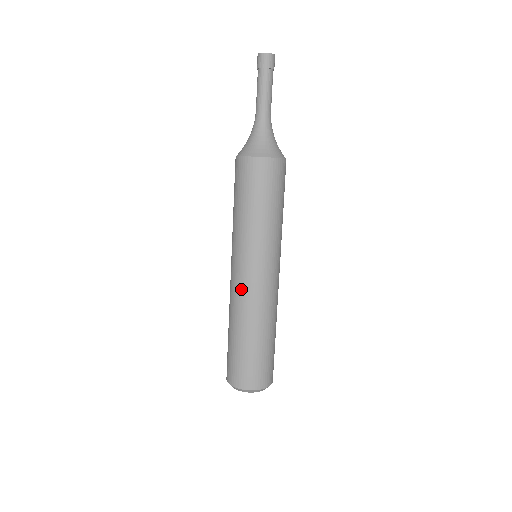
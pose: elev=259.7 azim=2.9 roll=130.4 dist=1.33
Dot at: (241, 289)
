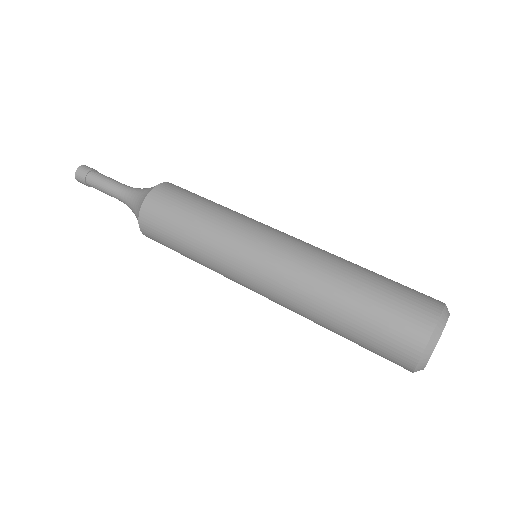
Dot at: (293, 247)
